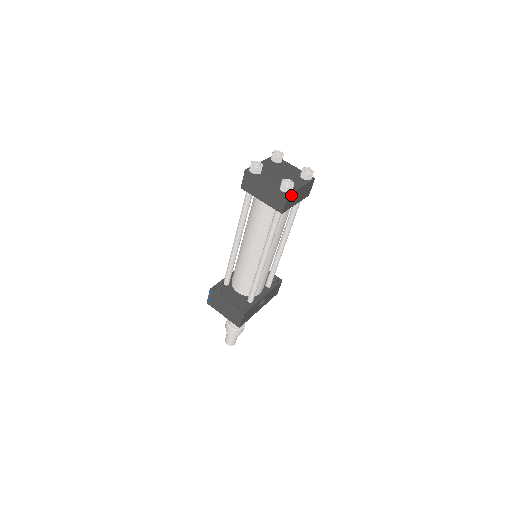
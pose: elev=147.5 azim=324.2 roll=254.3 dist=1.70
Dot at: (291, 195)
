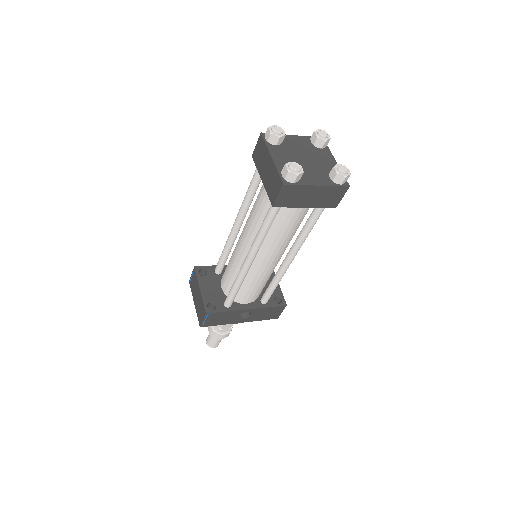
Dot at: (293, 187)
